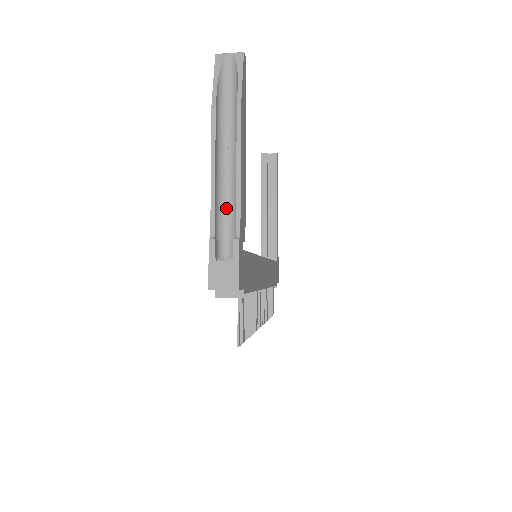
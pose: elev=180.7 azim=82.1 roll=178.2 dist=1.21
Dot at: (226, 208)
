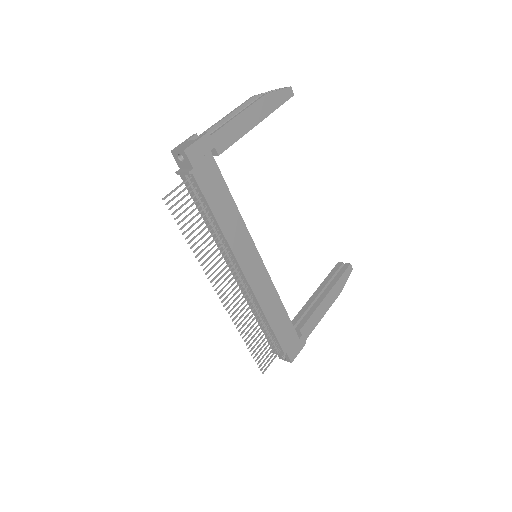
Dot at: occluded
